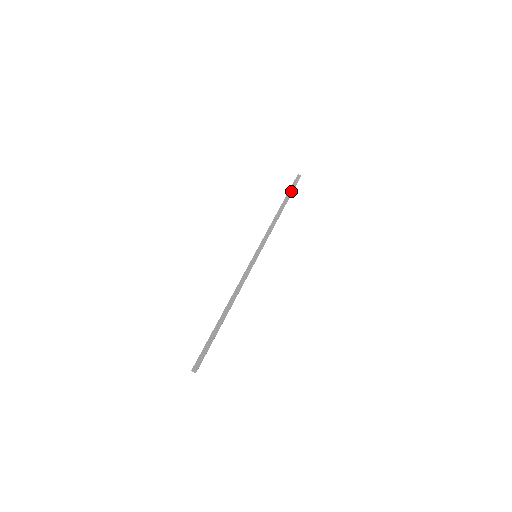
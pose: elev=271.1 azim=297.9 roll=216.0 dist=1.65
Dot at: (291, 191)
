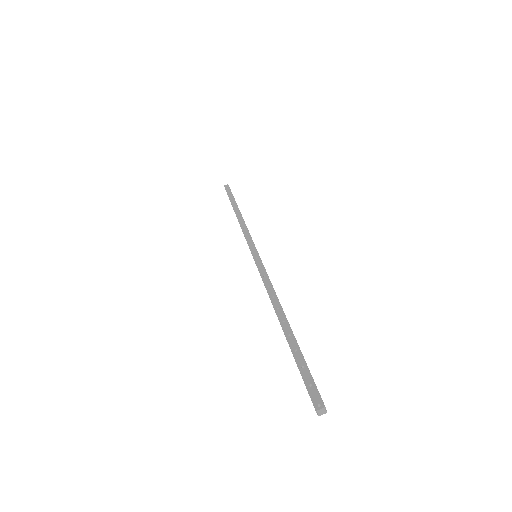
Dot at: (231, 197)
